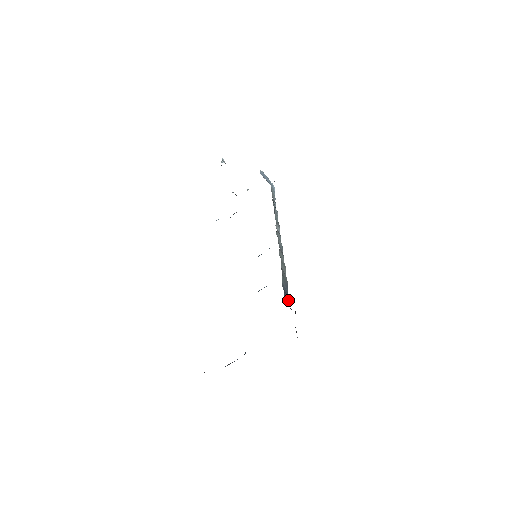
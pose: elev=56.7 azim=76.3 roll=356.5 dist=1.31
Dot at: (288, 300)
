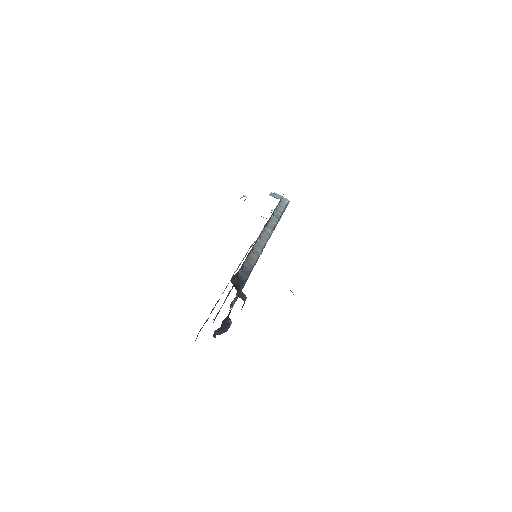
Dot at: (247, 276)
